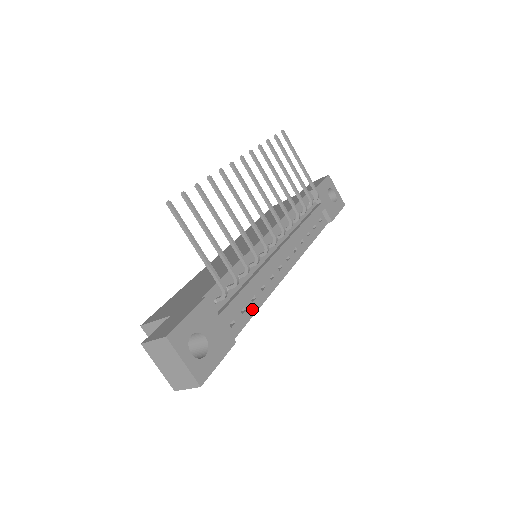
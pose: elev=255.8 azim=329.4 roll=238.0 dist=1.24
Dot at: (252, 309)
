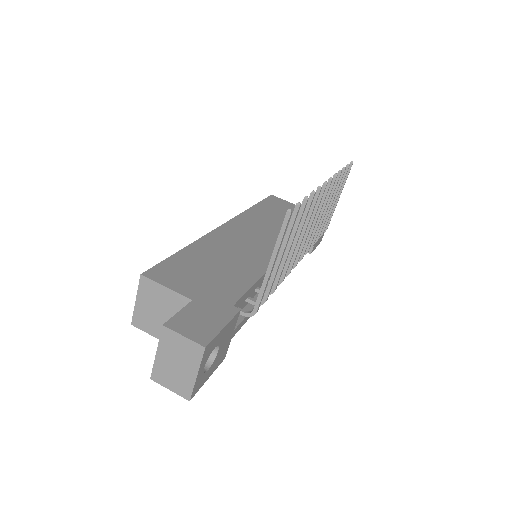
Dot at: occluded
